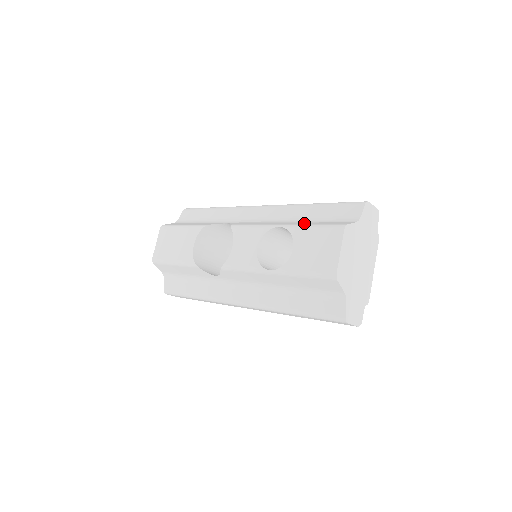
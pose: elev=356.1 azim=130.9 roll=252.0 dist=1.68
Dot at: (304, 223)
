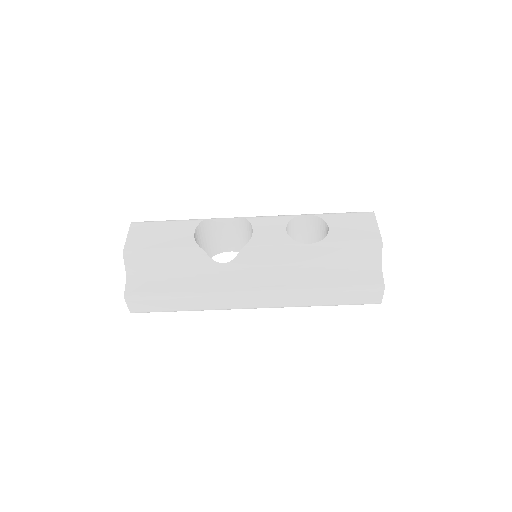
Dot at: occluded
